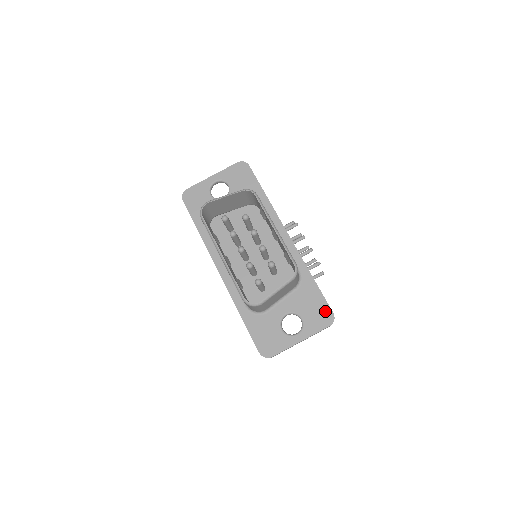
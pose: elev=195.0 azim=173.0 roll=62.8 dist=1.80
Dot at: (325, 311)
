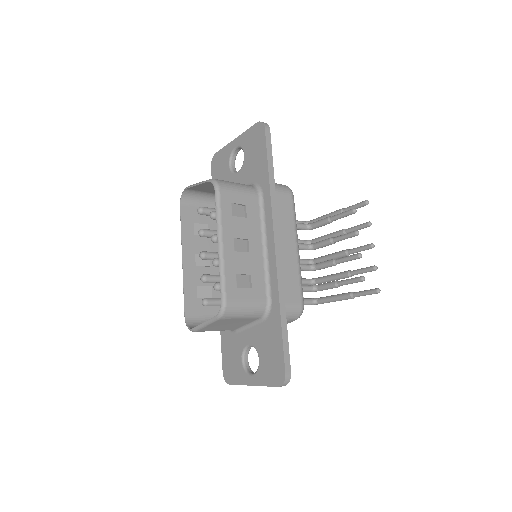
Dot at: (279, 365)
